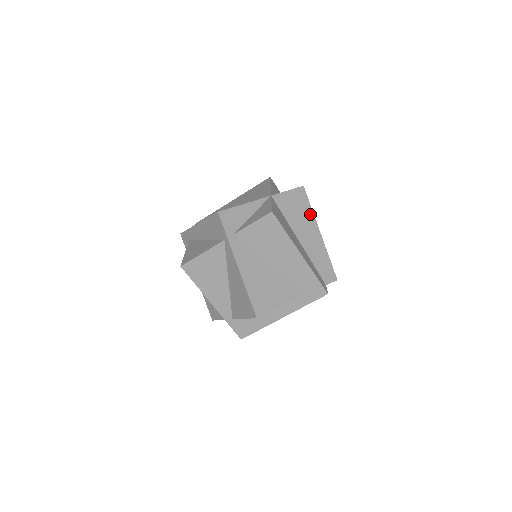
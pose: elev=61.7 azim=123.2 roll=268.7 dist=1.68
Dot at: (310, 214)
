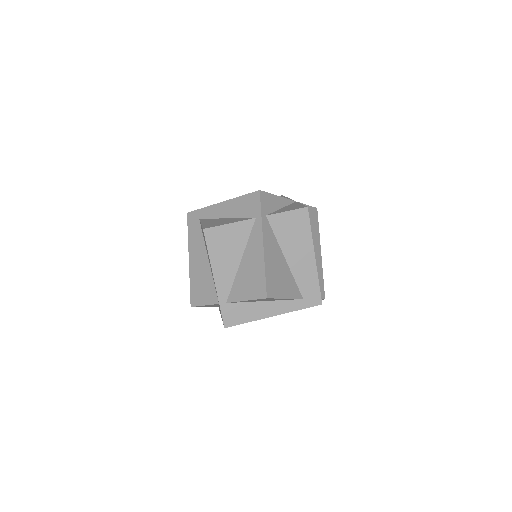
Dot at: (317, 233)
